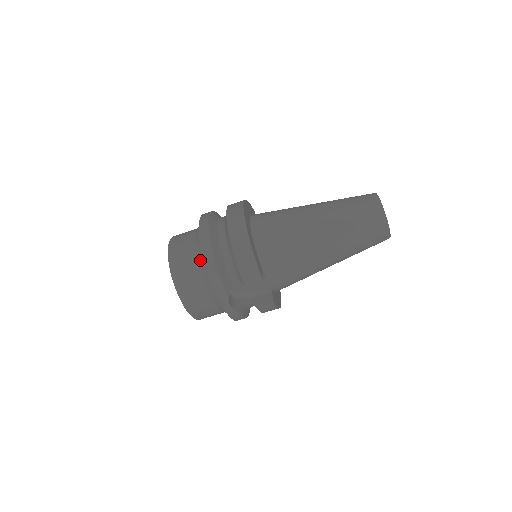
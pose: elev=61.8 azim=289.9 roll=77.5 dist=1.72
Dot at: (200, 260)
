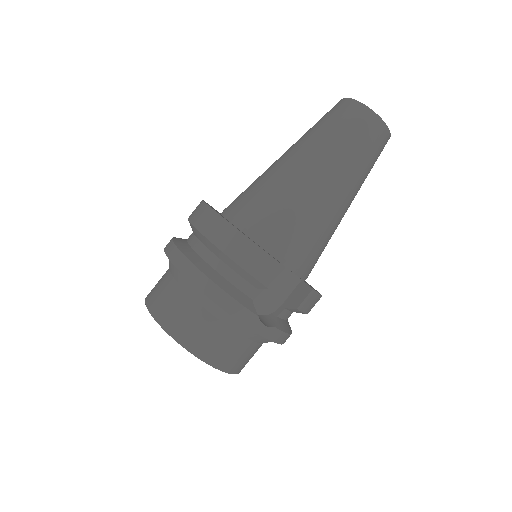
Dot at: (194, 295)
